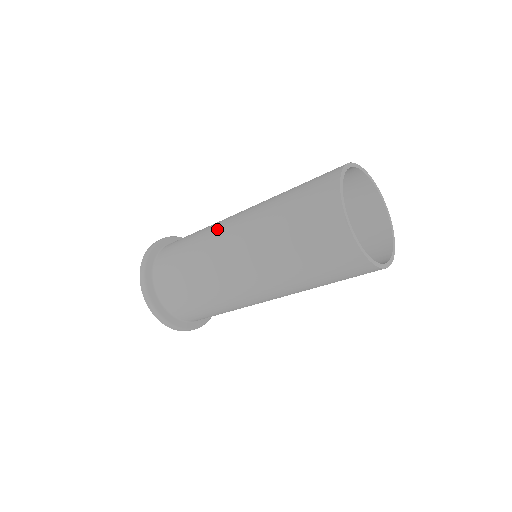
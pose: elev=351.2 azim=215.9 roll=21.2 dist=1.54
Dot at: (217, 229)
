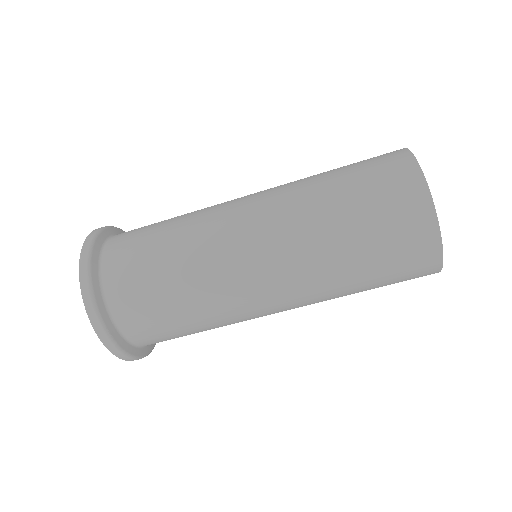
Dot at: (234, 283)
